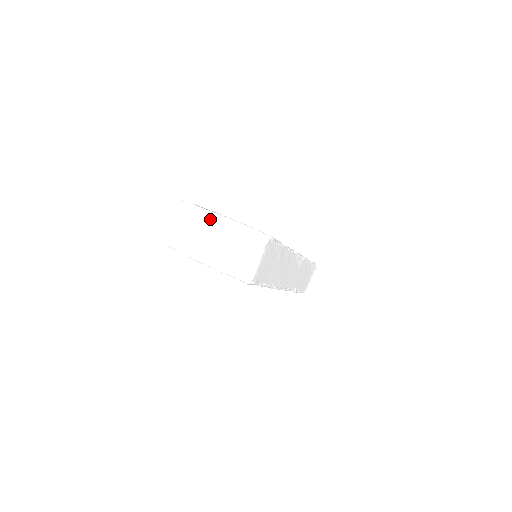
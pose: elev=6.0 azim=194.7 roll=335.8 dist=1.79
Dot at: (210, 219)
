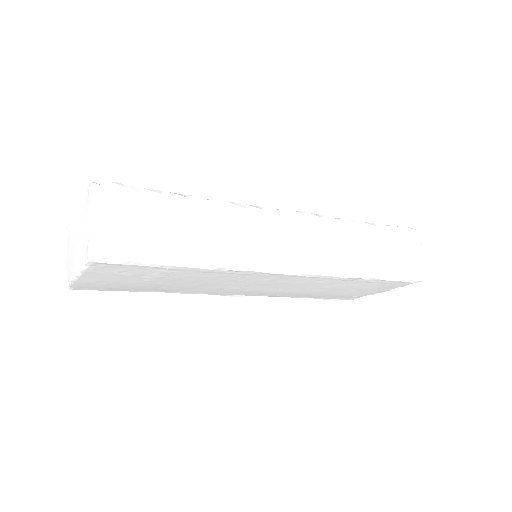
Dot at: (73, 223)
